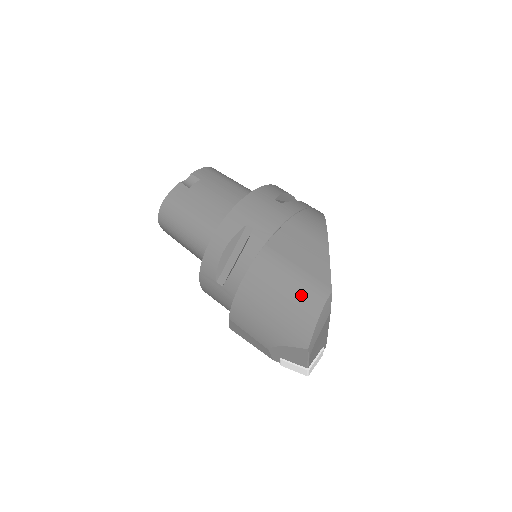
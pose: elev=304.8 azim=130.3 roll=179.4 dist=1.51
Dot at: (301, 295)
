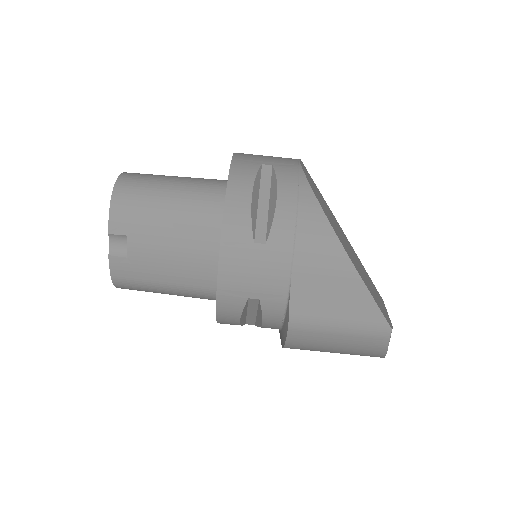
Dot at: (359, 342)
